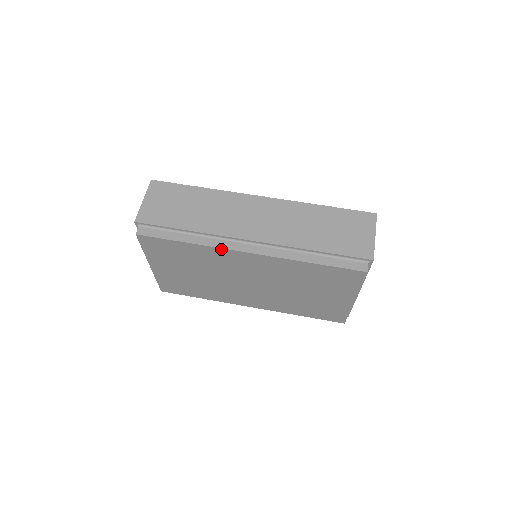
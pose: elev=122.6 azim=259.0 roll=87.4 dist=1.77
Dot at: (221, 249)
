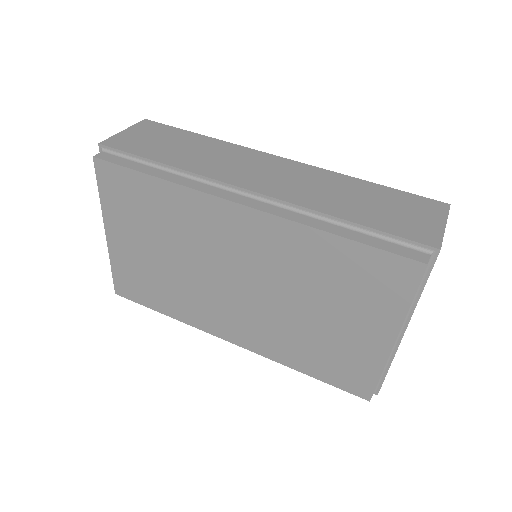
Dot at: (202, 194)
